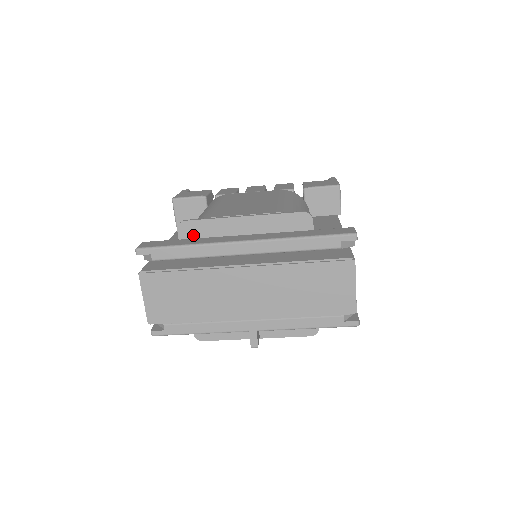
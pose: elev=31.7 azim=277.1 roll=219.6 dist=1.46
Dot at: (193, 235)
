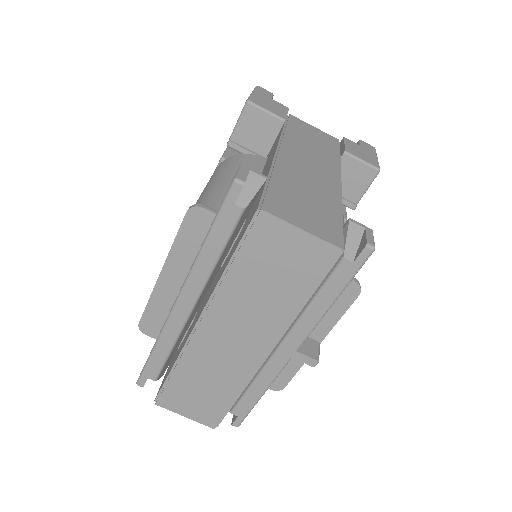
Dot at: (158, 326)
